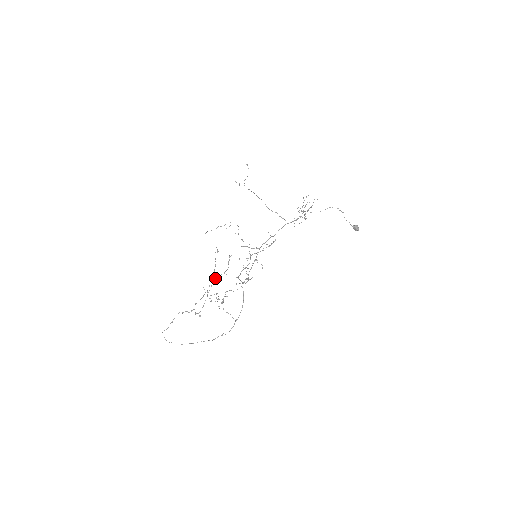
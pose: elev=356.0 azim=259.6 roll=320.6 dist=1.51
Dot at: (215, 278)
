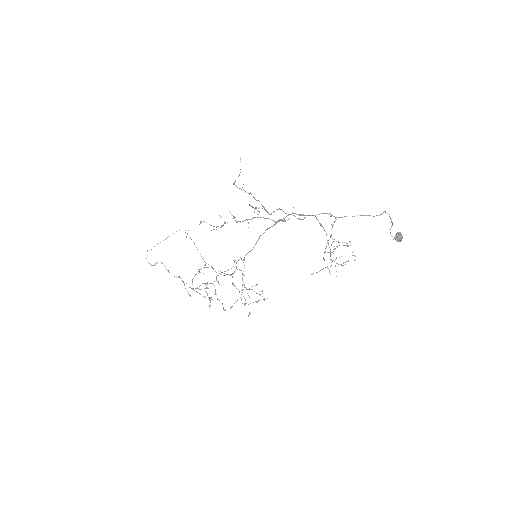
Dot at: occluded
